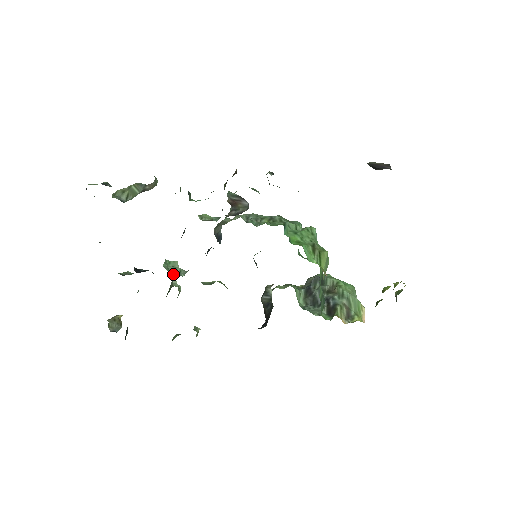
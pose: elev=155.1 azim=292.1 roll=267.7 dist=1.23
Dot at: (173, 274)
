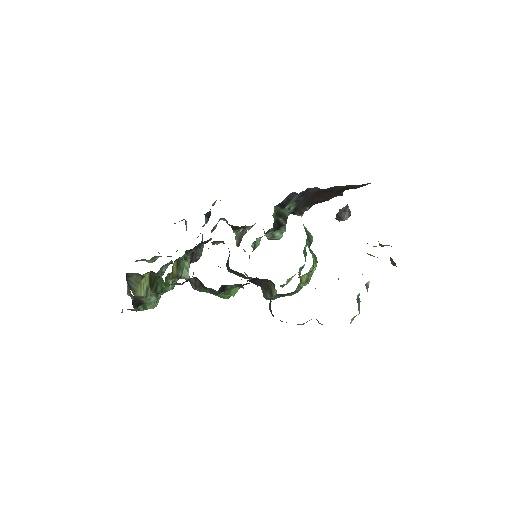
Dot at: (186, 260)
